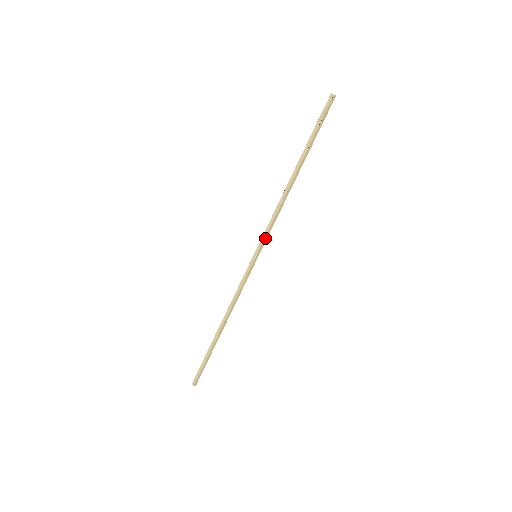
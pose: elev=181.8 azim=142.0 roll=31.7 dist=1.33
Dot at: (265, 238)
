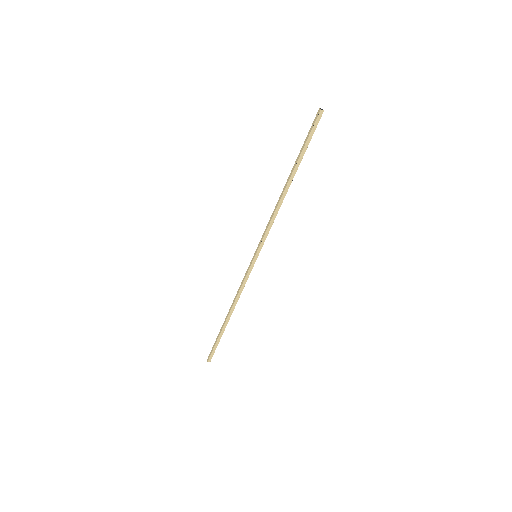
Dot at: (262, 241)
